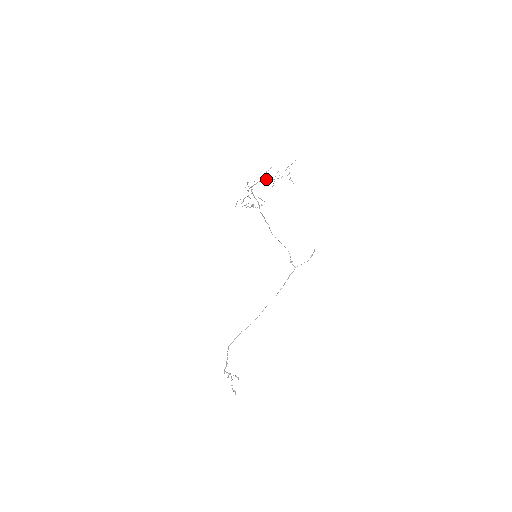
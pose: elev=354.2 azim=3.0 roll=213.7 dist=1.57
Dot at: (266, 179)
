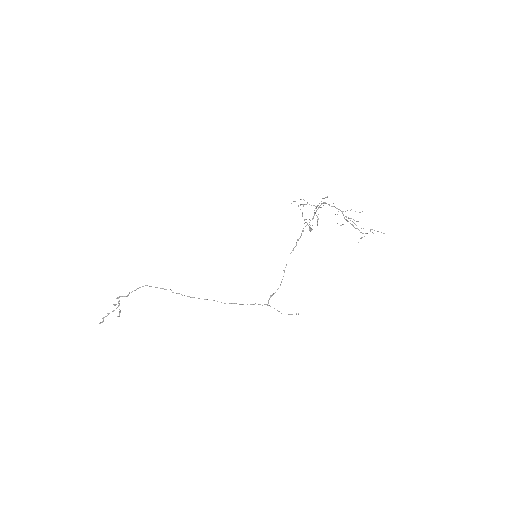
Dot at: occluded
